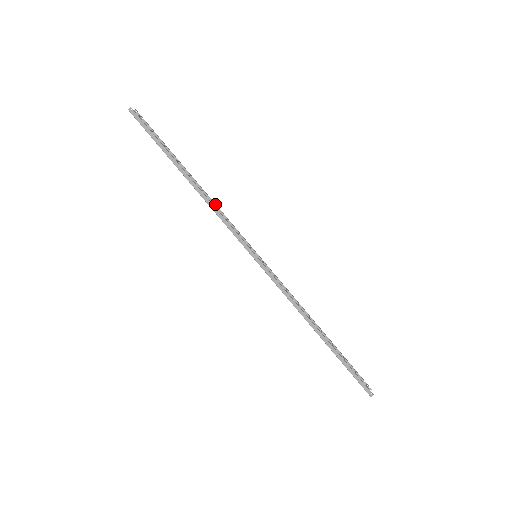
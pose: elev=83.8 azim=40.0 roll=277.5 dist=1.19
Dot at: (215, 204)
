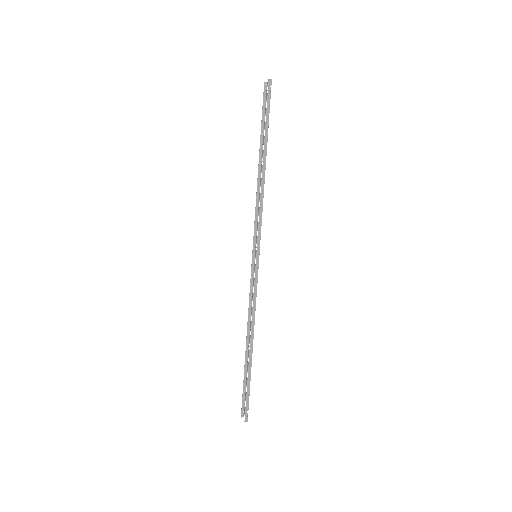
Dot at: occluded
